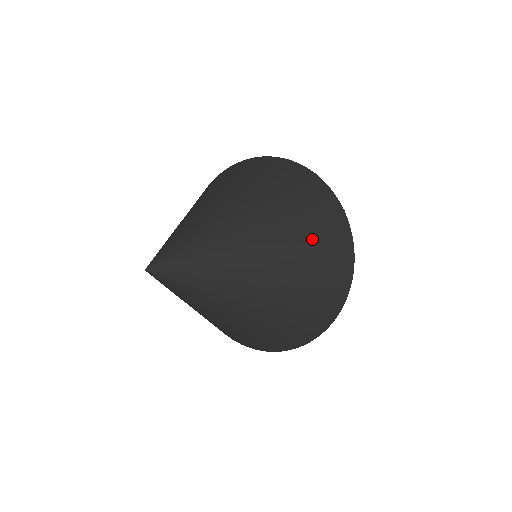
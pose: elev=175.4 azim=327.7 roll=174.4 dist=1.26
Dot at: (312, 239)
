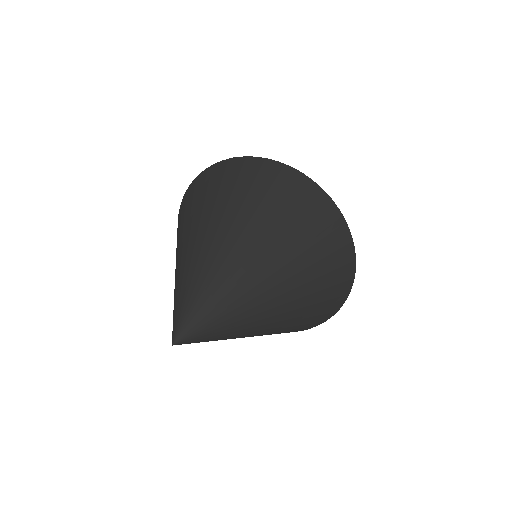
Dot at: (297, 224)
